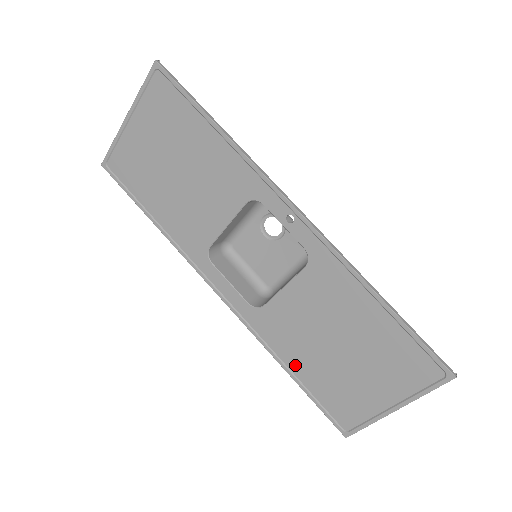
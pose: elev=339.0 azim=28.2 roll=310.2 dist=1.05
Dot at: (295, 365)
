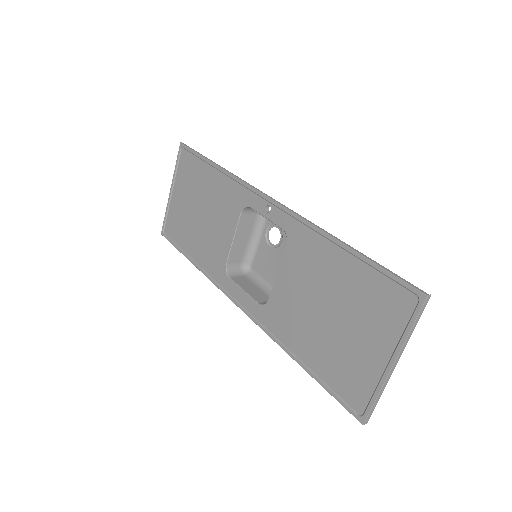
Dot at: (302, 352)
